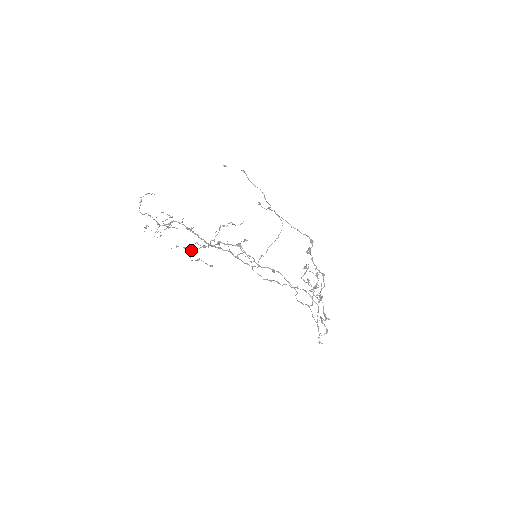
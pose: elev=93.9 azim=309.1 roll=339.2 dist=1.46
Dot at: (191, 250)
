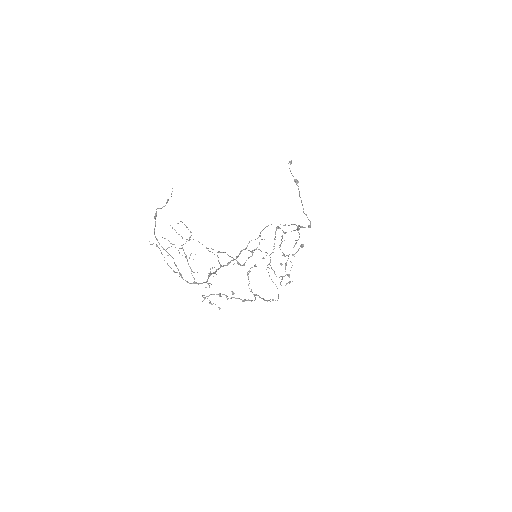
Dot at: (207, 296)
